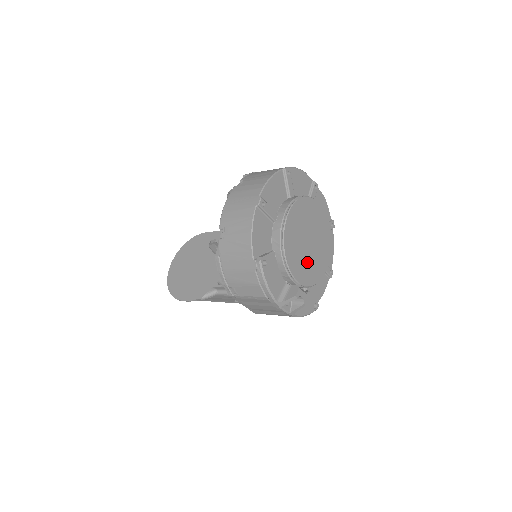
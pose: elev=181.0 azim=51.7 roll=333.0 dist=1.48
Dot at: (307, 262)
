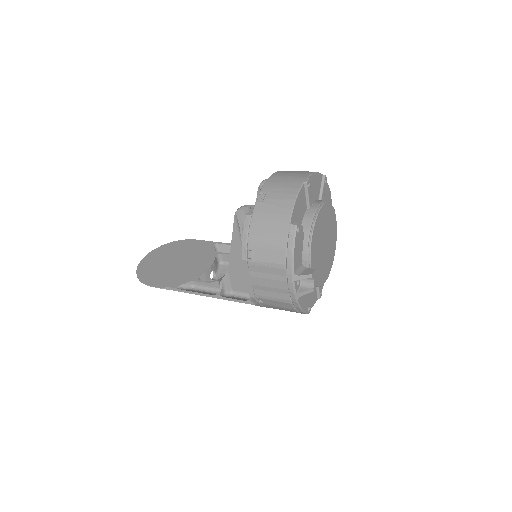
Dot at: (319, 260)
